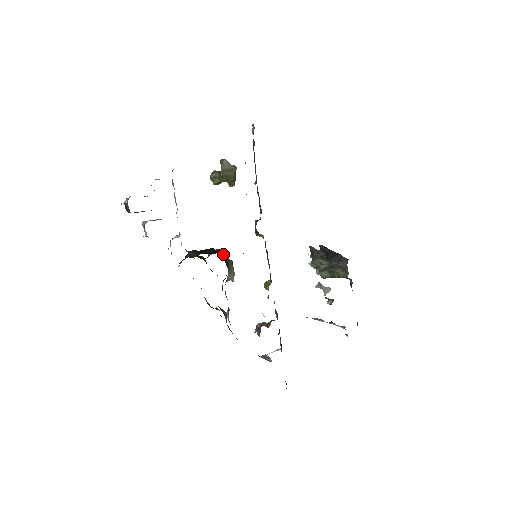
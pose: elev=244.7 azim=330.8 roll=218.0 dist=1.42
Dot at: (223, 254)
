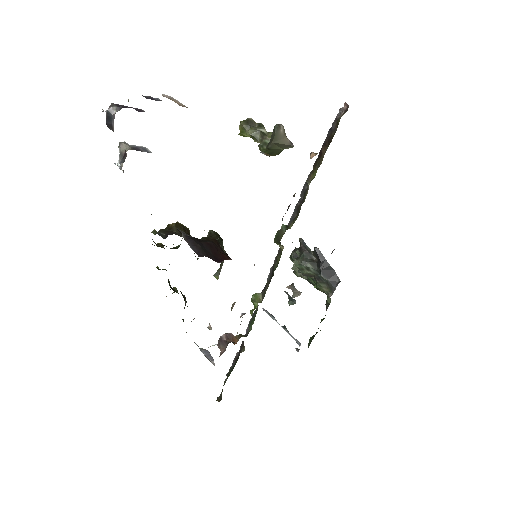
Dot at: (221, 245)
